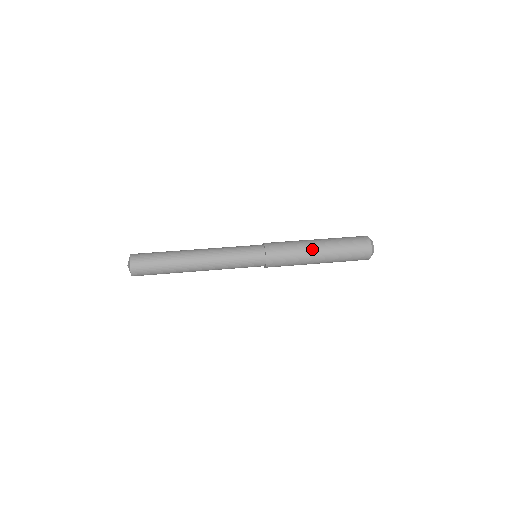
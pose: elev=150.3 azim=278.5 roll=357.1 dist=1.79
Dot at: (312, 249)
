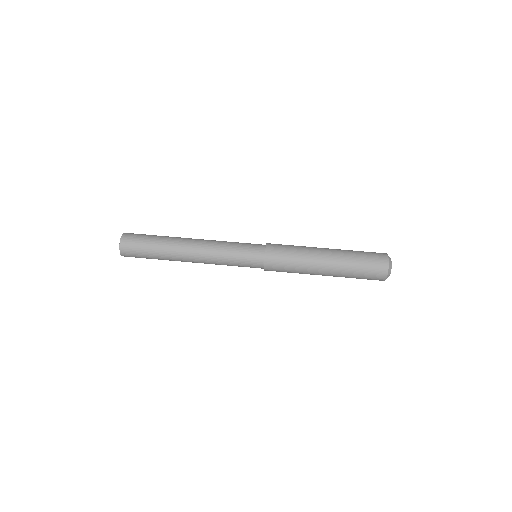
Dot at: (316, 274)
